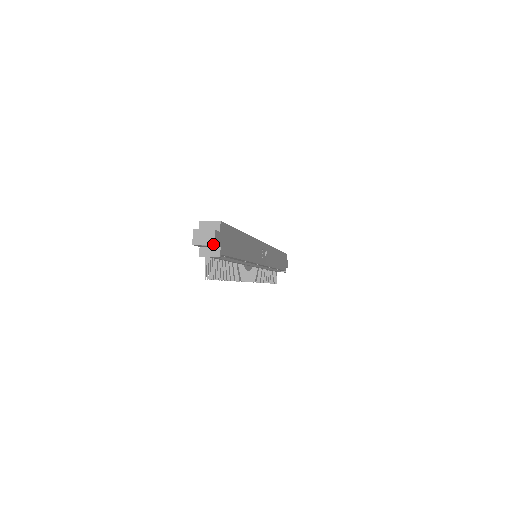
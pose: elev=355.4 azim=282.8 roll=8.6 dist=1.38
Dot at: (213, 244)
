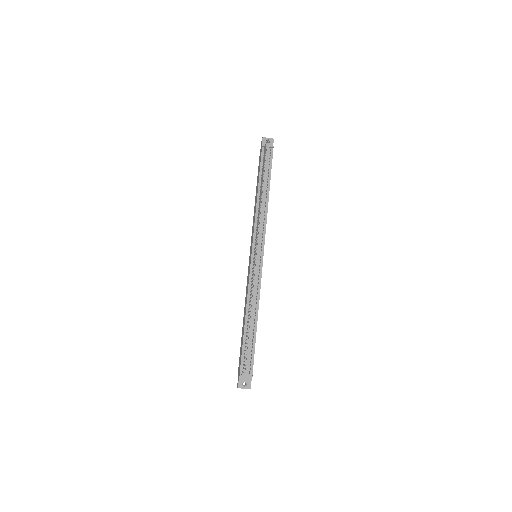
Dot at: (273, 139)
